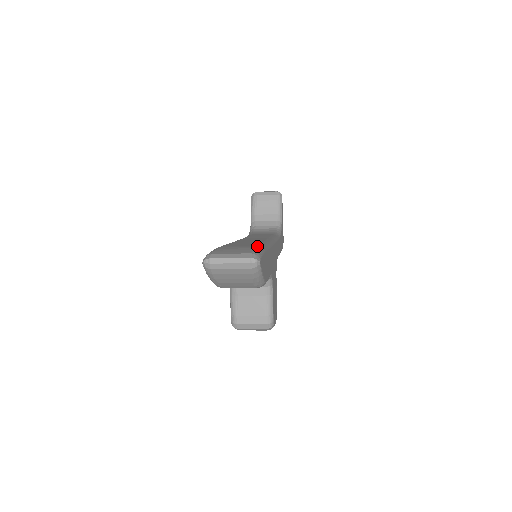
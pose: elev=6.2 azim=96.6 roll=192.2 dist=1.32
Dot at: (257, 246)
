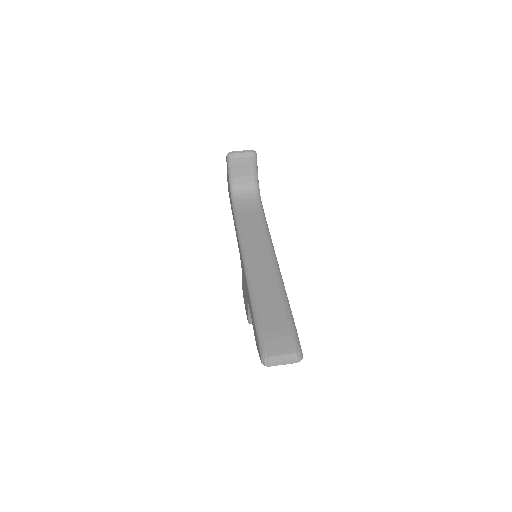
Dot at: (290, 324)
